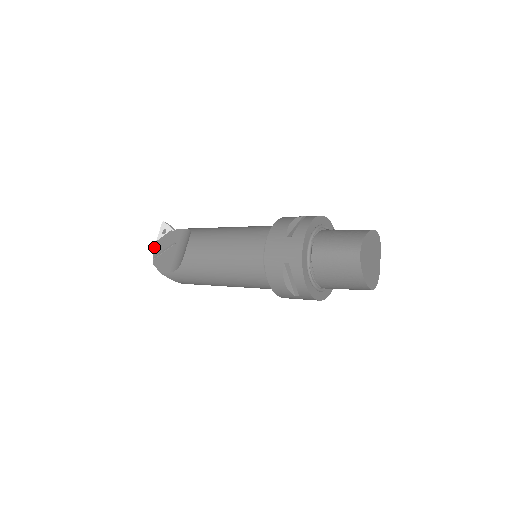
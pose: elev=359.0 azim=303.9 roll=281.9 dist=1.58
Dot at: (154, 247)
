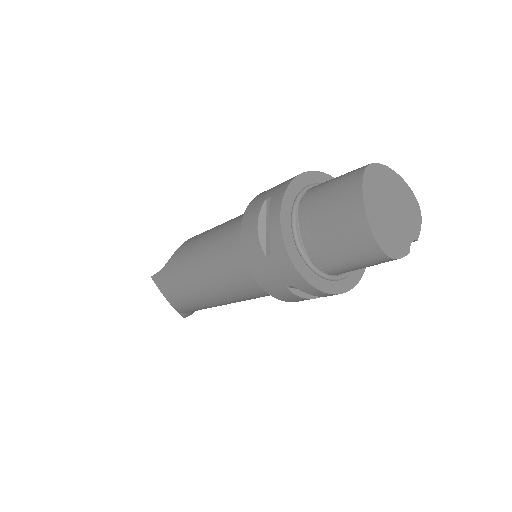
Dot at: occluded
